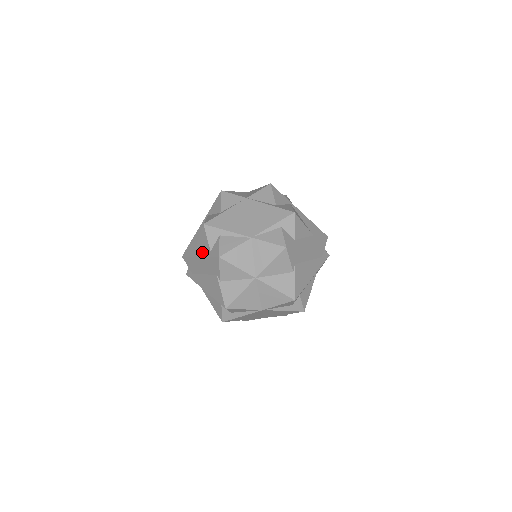
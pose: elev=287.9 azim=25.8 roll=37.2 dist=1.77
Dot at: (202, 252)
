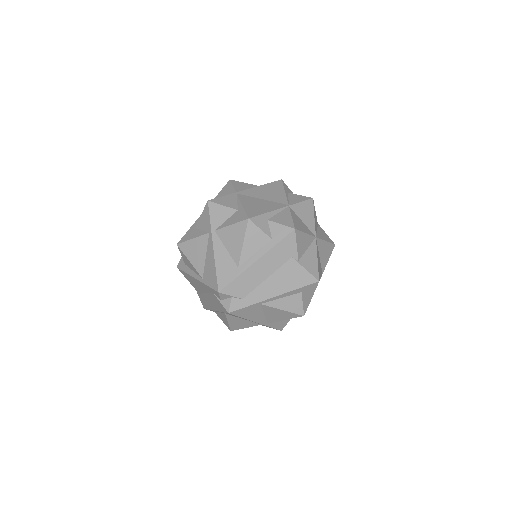
Dot at: (257, 253)
